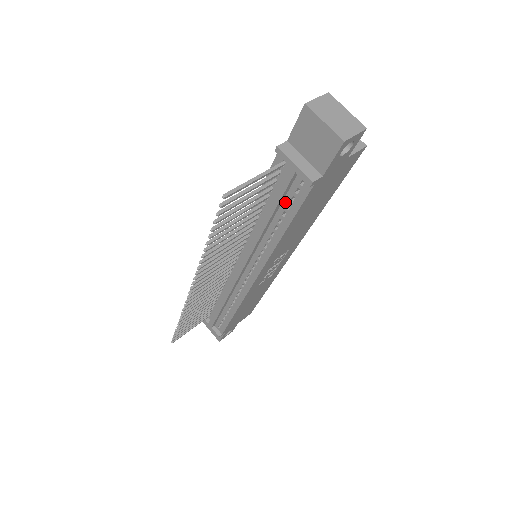
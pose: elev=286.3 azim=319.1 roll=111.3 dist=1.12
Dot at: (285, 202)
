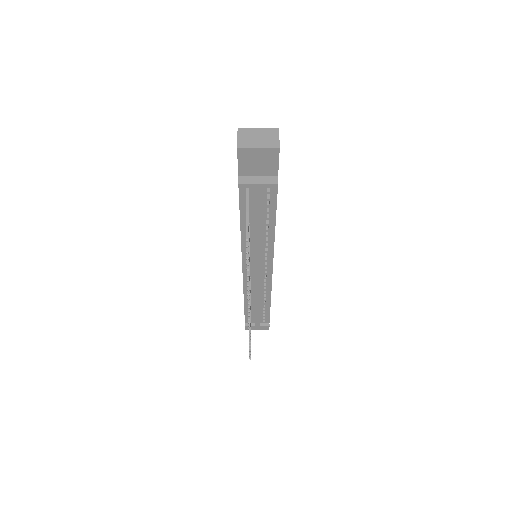
Dot at: (264, 209)
